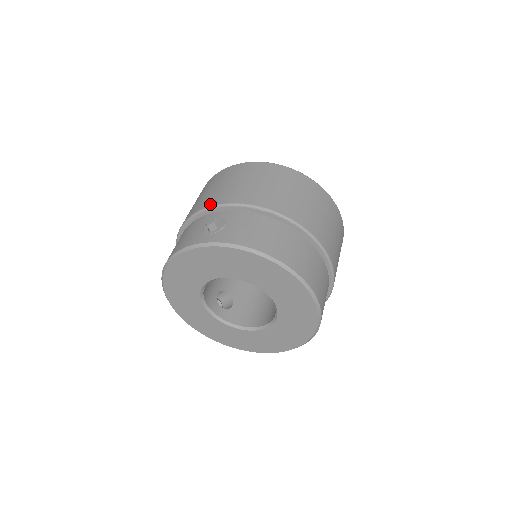
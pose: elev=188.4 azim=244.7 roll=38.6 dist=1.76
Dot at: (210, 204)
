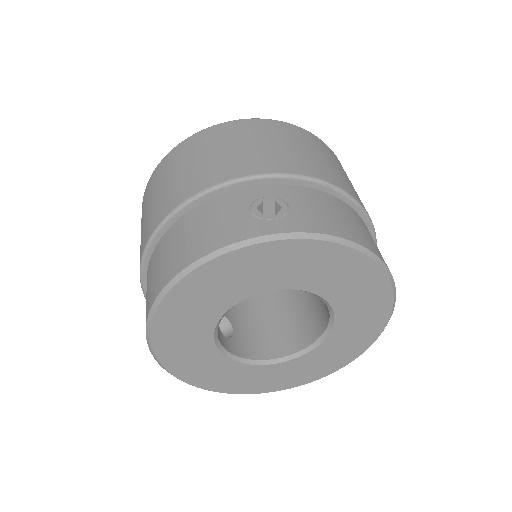
Dot at: (238, 174)
